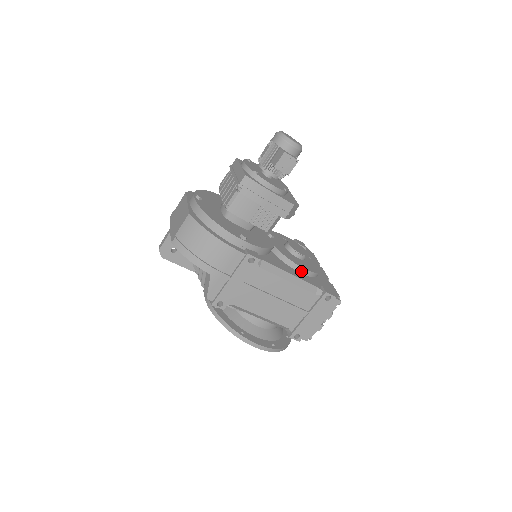
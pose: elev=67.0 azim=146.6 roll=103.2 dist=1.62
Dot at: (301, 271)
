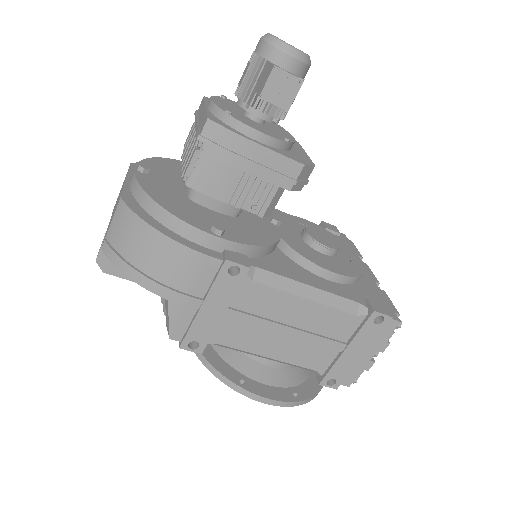
Dot at: (329, 277)
